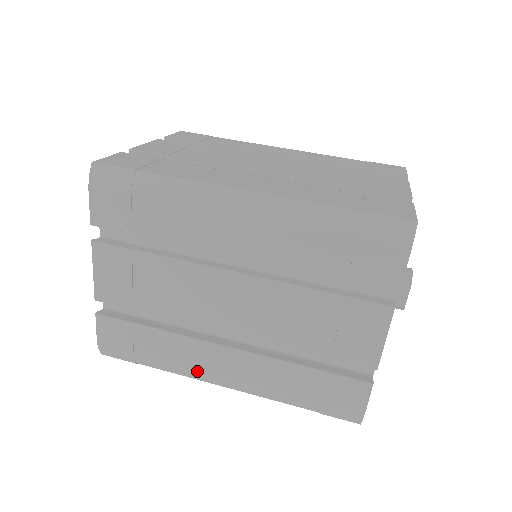
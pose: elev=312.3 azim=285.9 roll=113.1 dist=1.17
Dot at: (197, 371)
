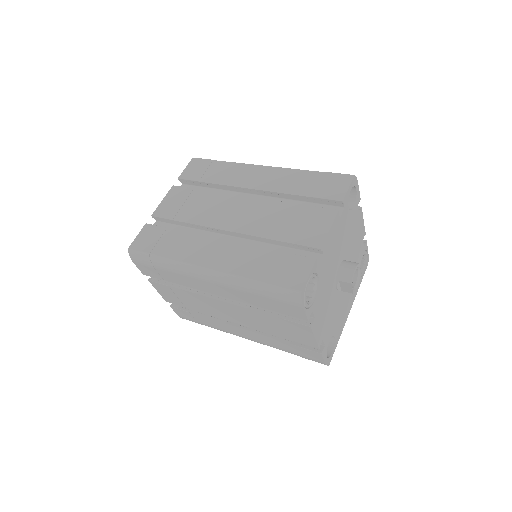
Dot at: occluded
